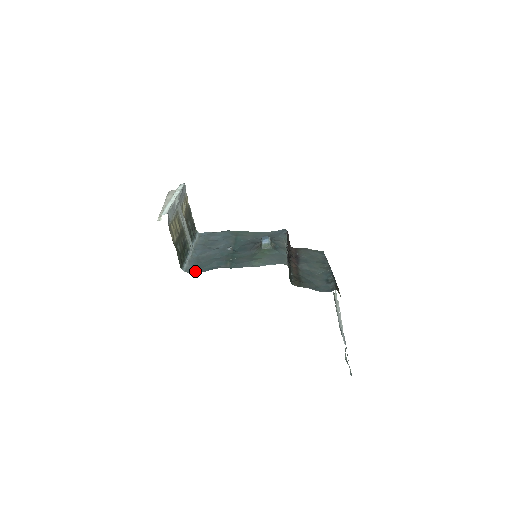
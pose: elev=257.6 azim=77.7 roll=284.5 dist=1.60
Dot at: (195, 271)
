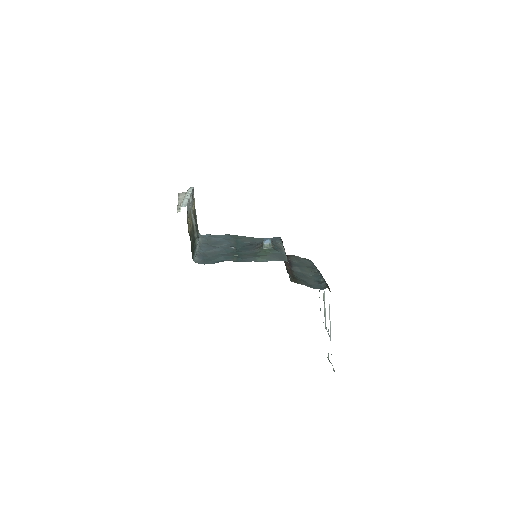
Dot at: (205, 263)
